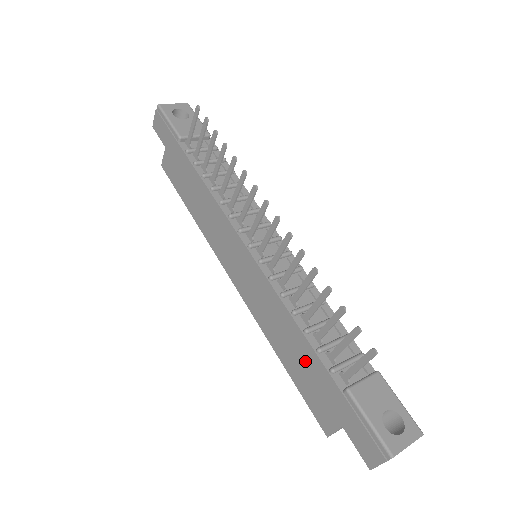
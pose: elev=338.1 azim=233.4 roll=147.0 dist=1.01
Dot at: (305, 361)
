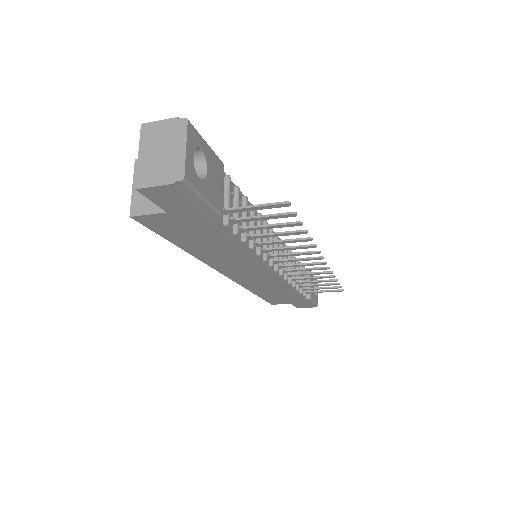
Dot at: (285, 296)
